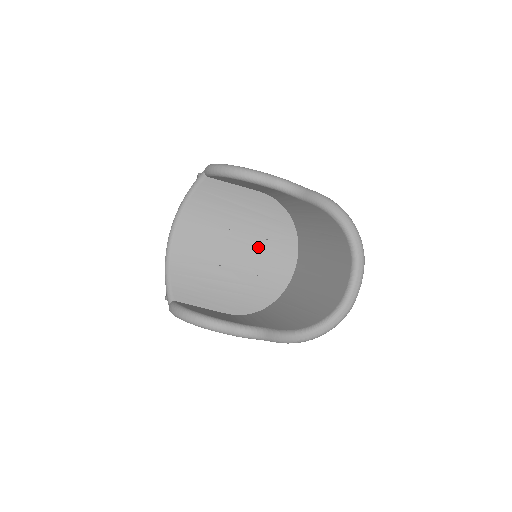
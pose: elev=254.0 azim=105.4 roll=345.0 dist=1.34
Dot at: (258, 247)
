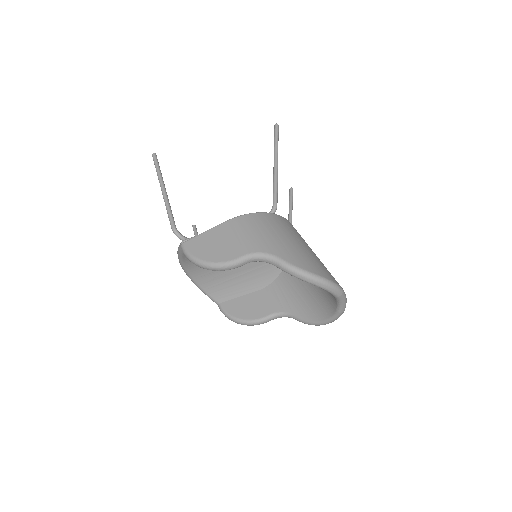
Dot at: occluded
